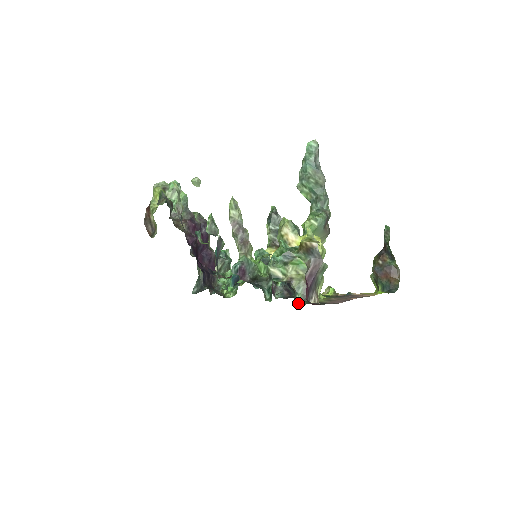
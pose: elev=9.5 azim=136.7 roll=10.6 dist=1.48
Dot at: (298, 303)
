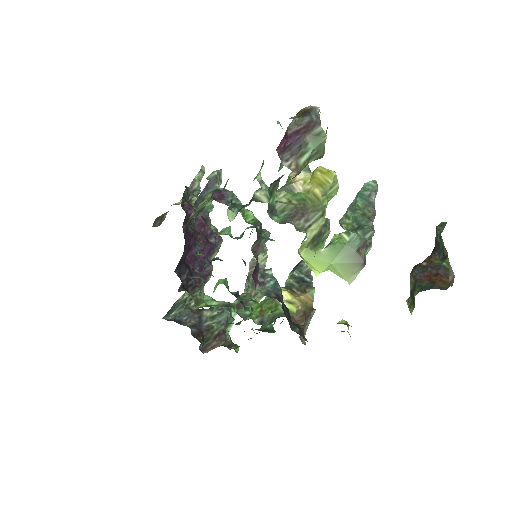
Dot at: occluded
